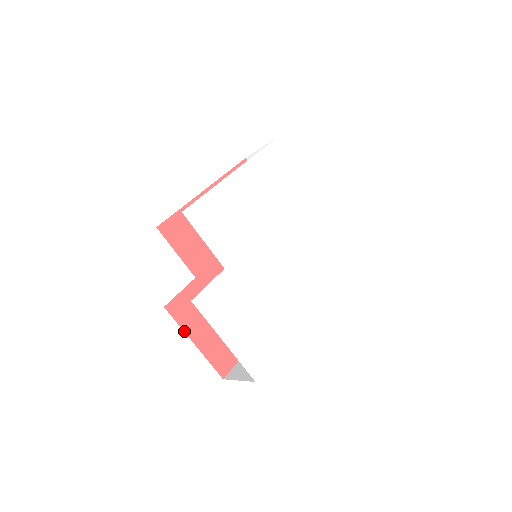
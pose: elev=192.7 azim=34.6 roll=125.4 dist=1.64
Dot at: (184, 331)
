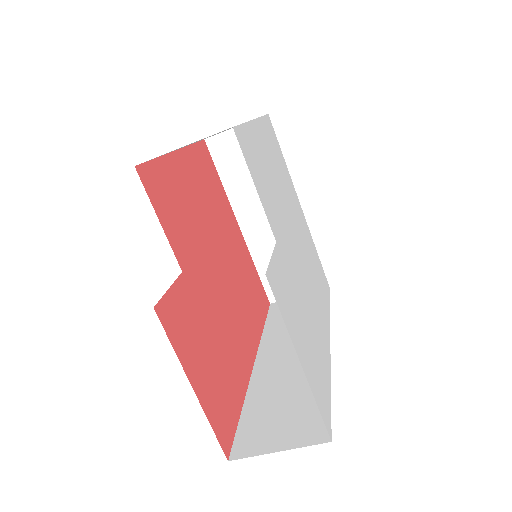
Dot at: (180, 361)
